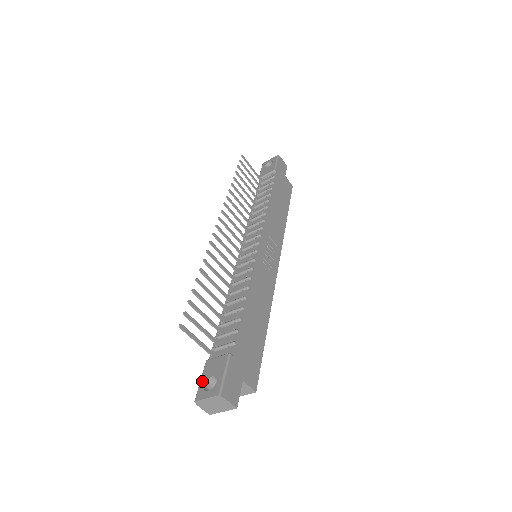
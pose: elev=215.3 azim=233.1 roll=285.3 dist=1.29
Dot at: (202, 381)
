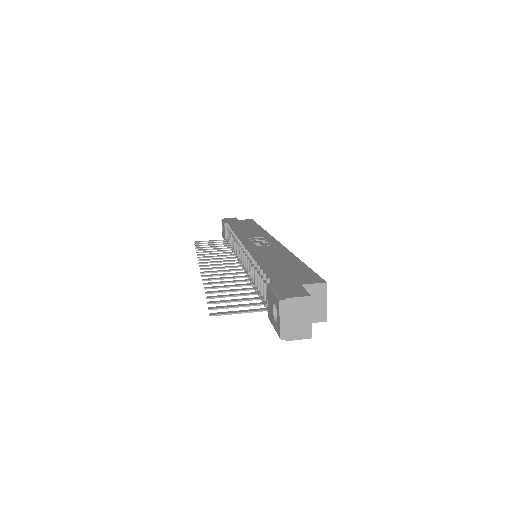
Dot at: (273, 325)
